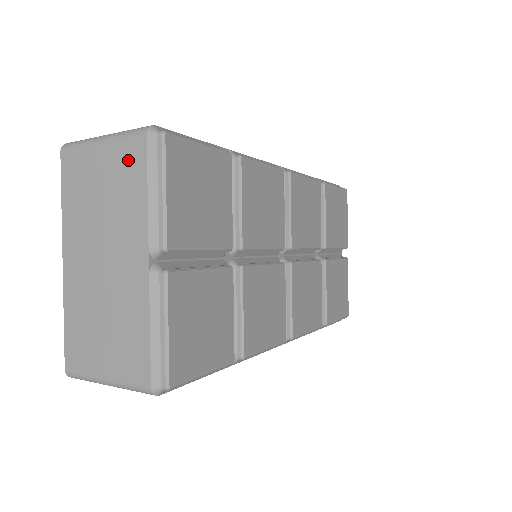
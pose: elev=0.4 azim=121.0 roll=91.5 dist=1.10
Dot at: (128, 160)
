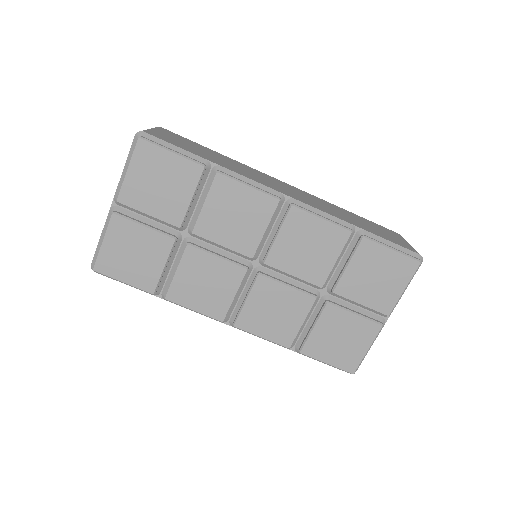
Dot at: occluded
